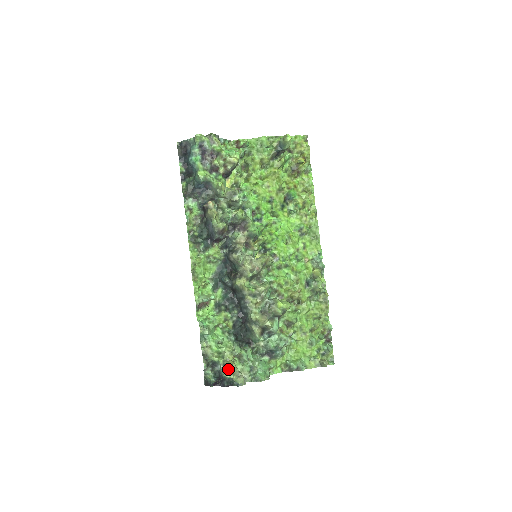
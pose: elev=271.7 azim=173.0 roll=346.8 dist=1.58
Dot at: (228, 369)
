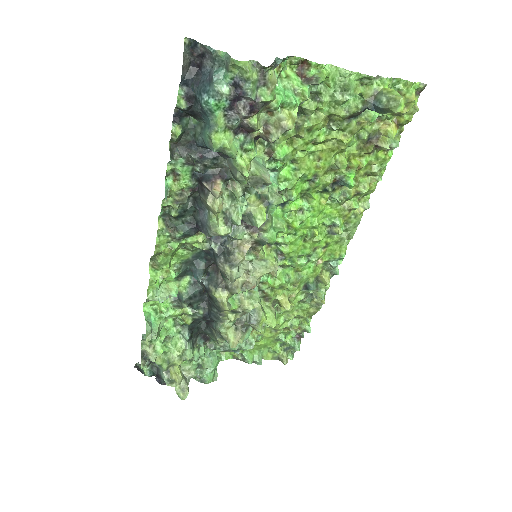
Dot at: (172, 380)
